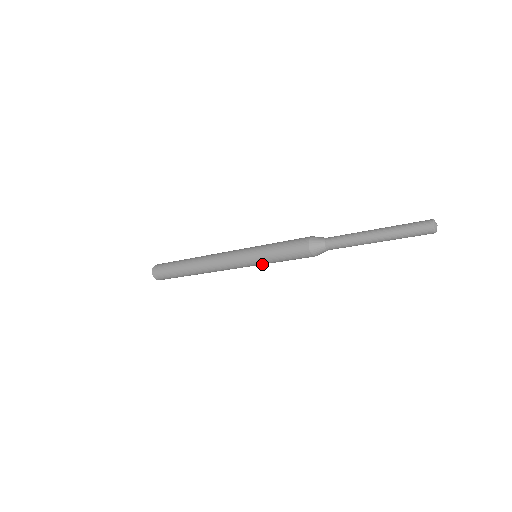
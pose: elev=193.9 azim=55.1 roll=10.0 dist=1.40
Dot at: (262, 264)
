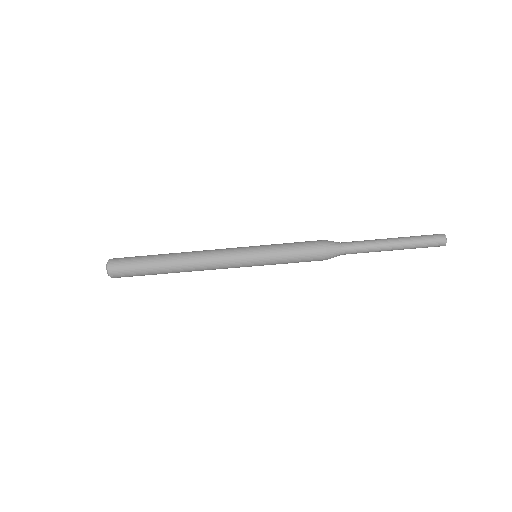
Dot at: (262, 258)
